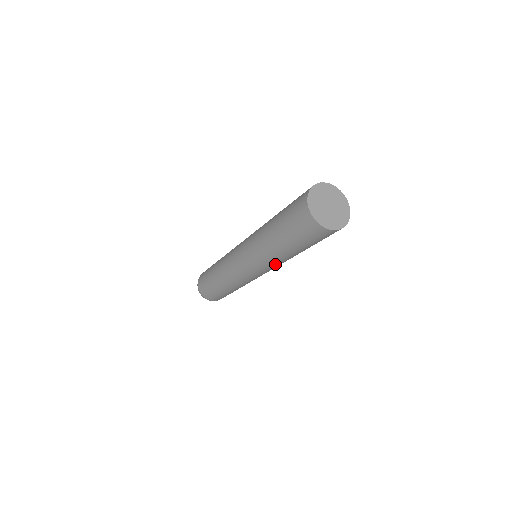
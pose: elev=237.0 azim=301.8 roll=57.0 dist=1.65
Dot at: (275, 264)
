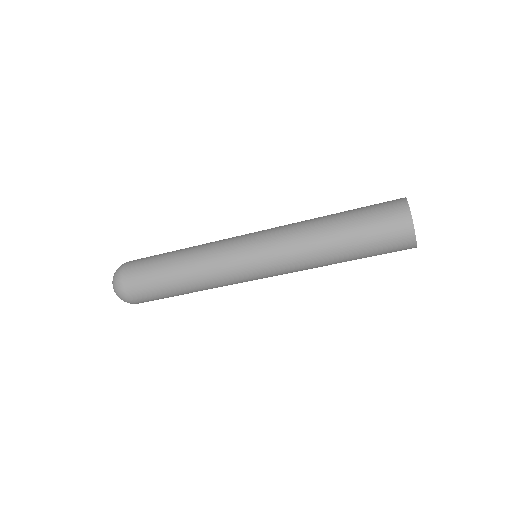
Dot at: (295, 253)
